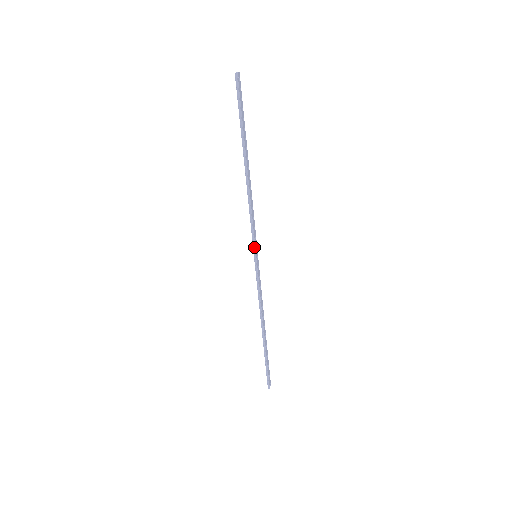
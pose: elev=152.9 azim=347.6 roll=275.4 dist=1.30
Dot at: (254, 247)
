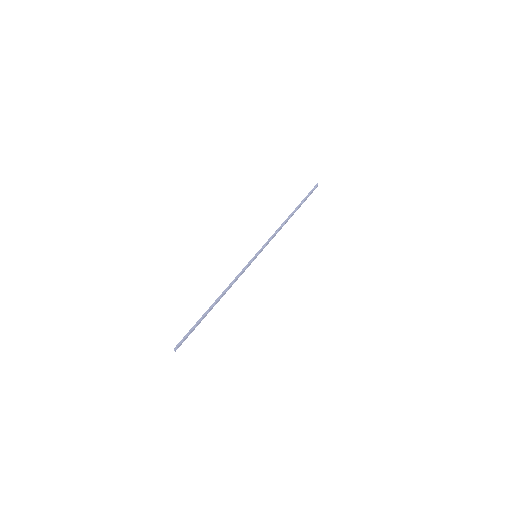
Dot at: (261, 249)
